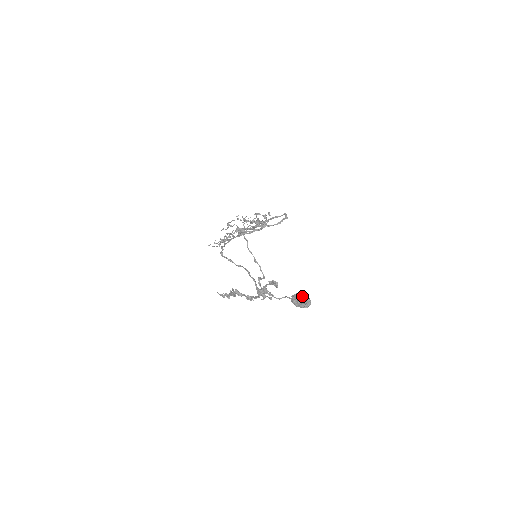
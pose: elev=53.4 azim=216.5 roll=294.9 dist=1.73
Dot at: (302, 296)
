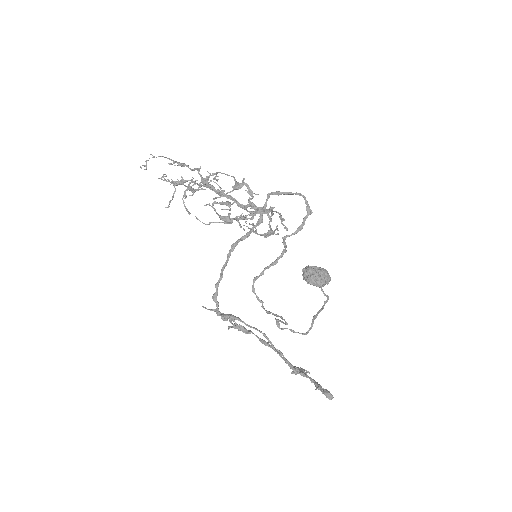
Dot at: (321, 278)
